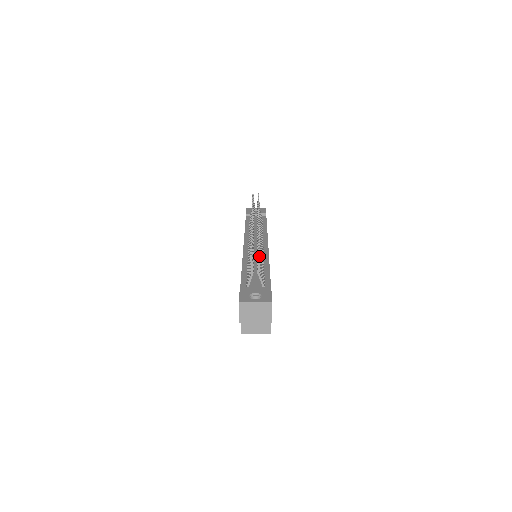
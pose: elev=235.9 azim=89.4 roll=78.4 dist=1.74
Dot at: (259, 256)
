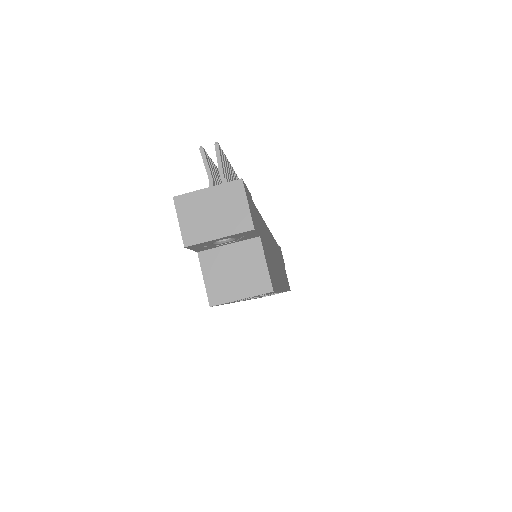
Dot at: (216, 144)
